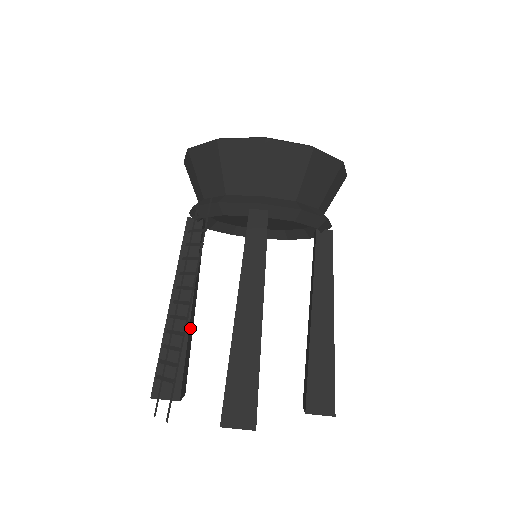
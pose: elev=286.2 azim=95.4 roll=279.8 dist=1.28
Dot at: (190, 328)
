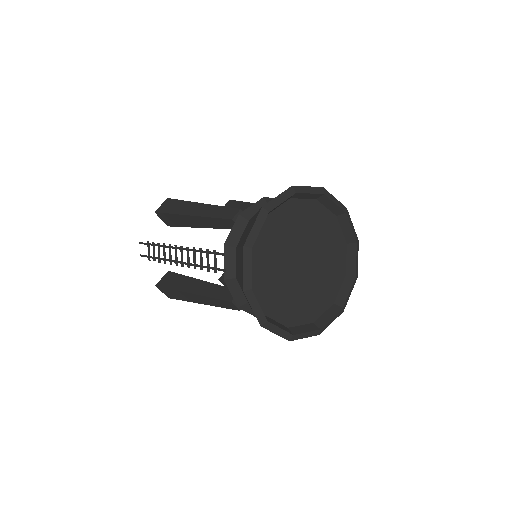
Dot at: occluded
